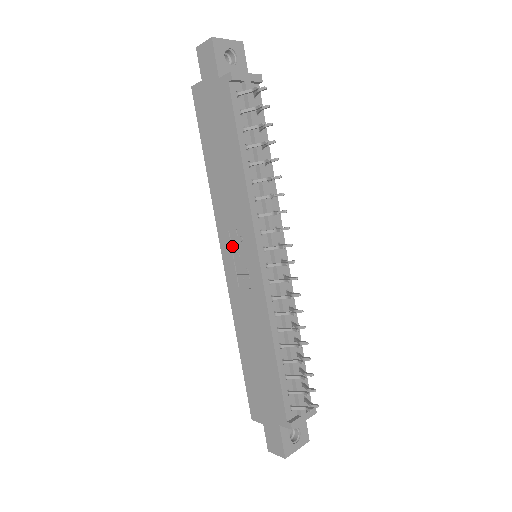
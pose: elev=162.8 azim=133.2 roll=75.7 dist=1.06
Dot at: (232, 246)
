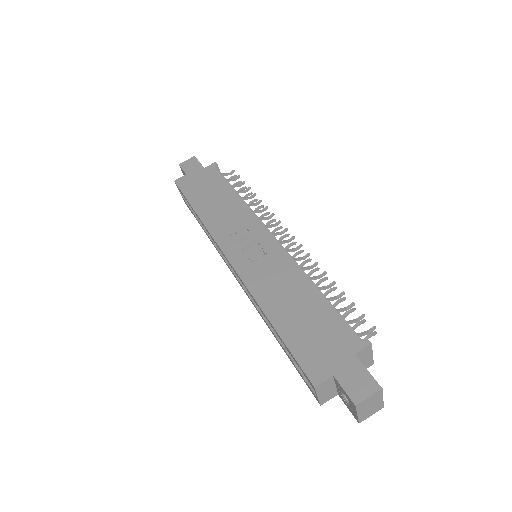
Dot at: (237, 243)
